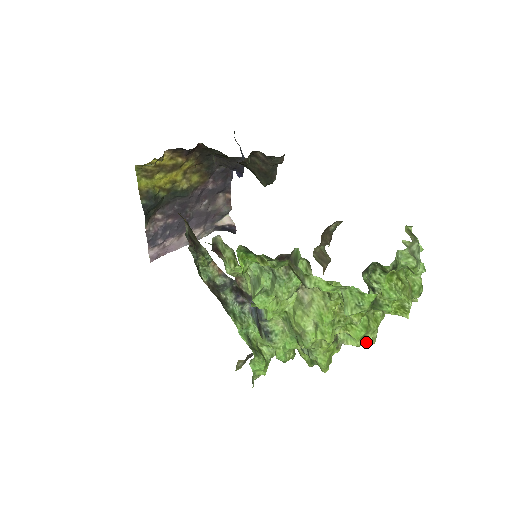
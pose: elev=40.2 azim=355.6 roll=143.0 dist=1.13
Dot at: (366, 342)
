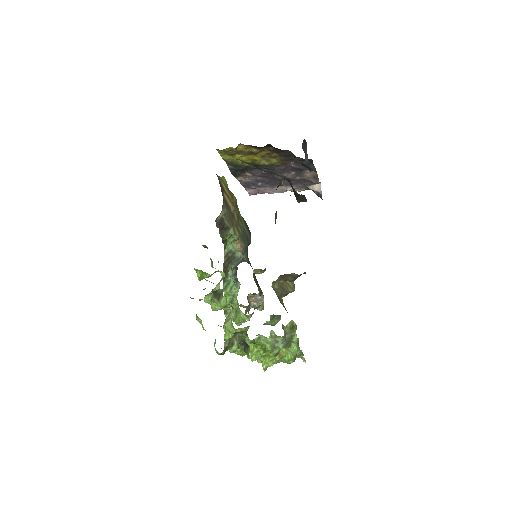
Dot at: (258, 361)
